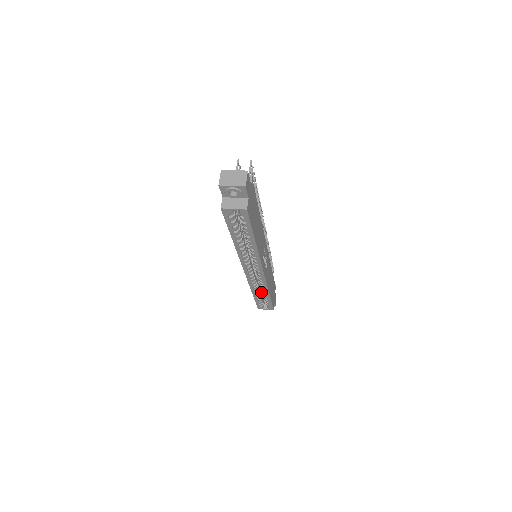
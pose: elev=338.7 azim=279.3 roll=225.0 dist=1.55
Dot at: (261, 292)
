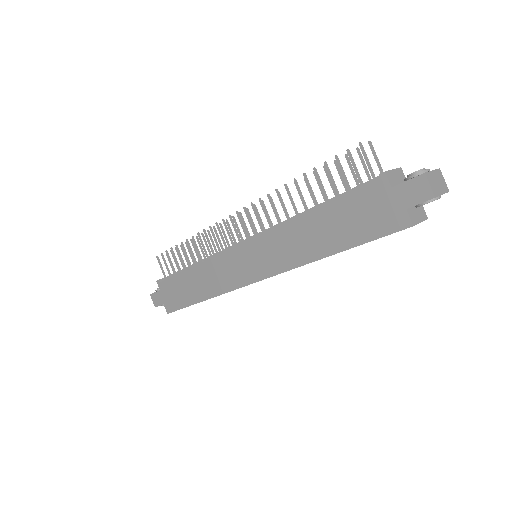
Dot at: occluded
